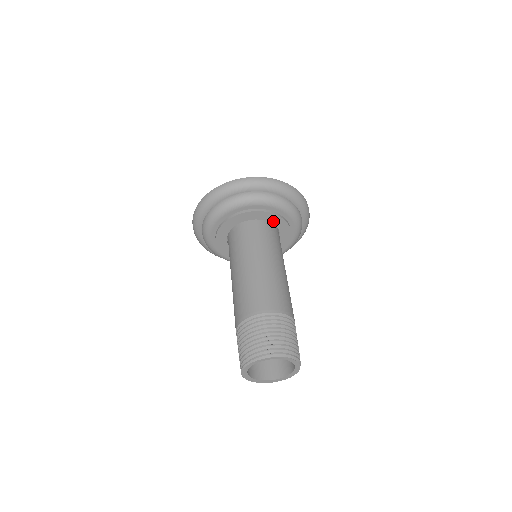
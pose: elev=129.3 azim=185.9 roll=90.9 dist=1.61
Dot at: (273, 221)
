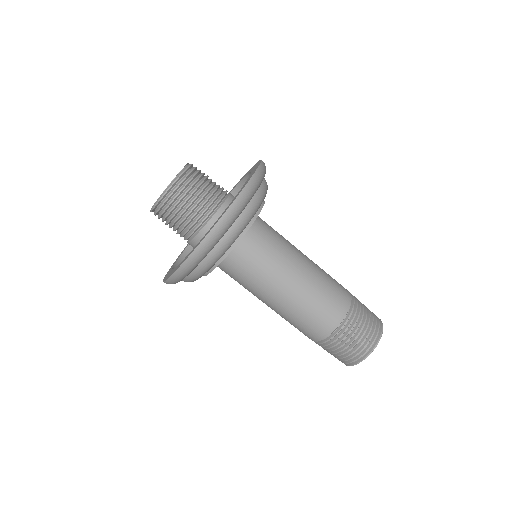
Dot at: occluded
